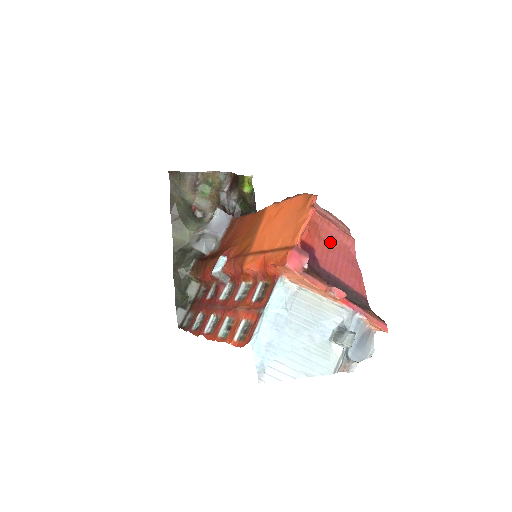
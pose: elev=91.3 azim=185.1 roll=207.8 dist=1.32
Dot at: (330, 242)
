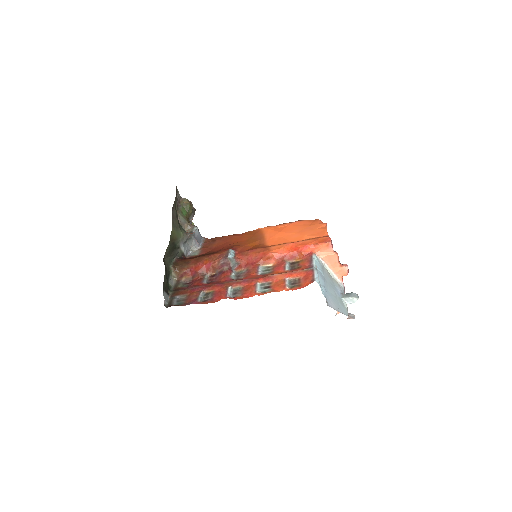
Dot at: occluded
